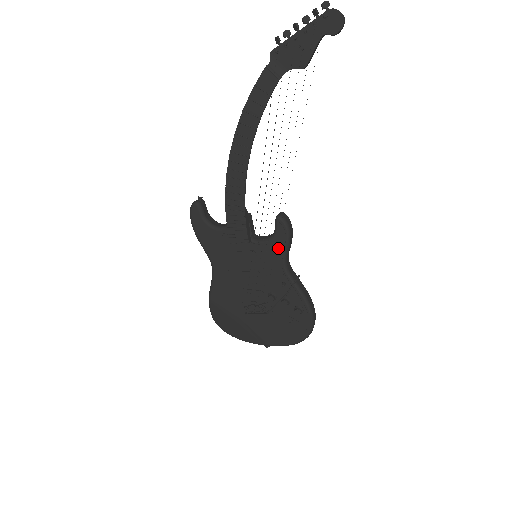
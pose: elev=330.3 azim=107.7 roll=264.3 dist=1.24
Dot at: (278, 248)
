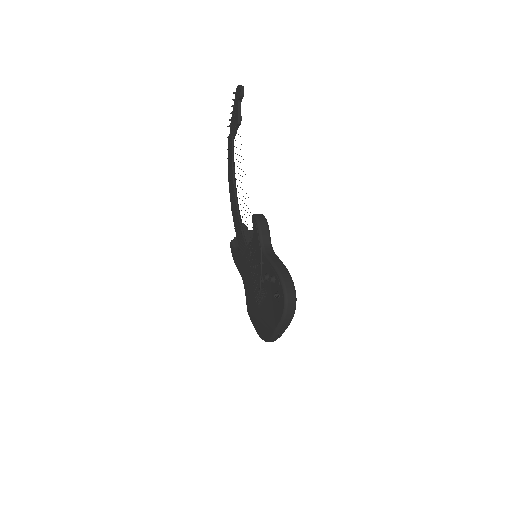
Dot at: (256, 237)
